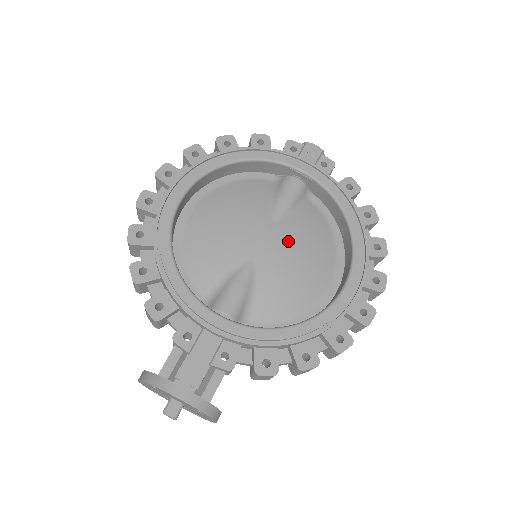
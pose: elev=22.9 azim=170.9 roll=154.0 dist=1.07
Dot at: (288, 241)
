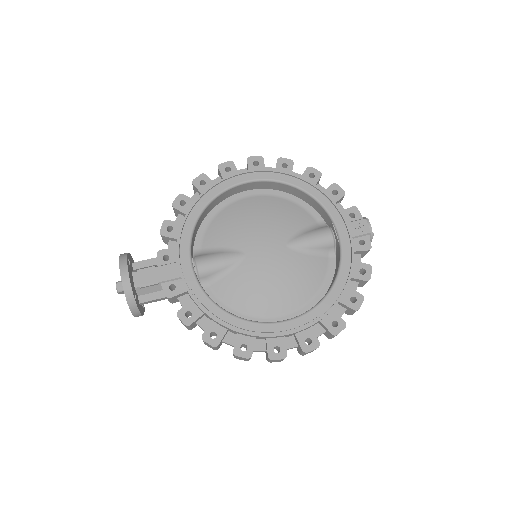
Dot at: (280, 264)
